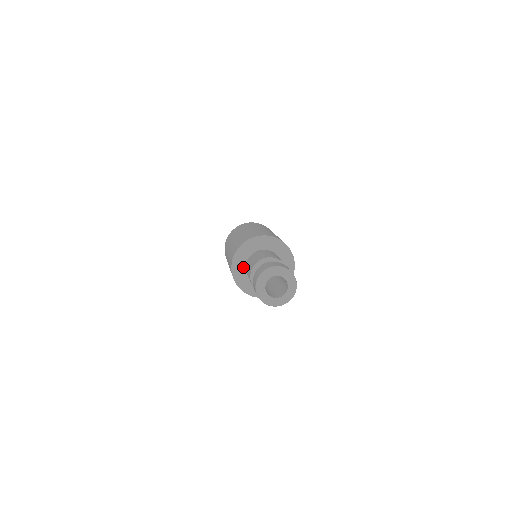
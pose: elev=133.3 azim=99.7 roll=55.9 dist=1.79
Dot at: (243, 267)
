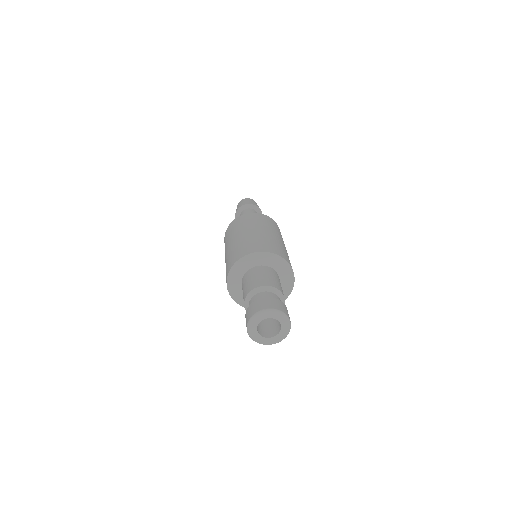
Dot at: (239, 282)
